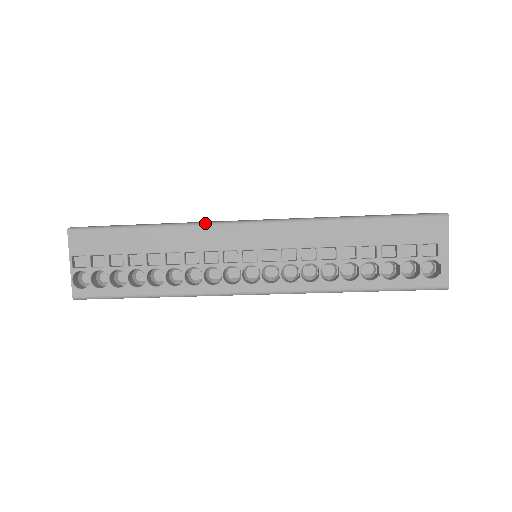
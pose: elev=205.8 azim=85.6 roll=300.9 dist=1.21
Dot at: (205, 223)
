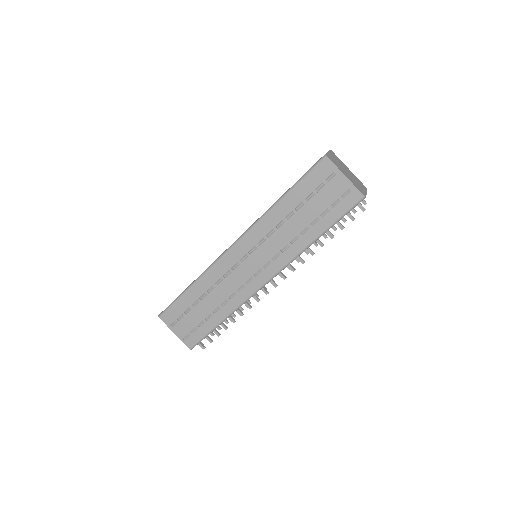
Dot at: occluded
